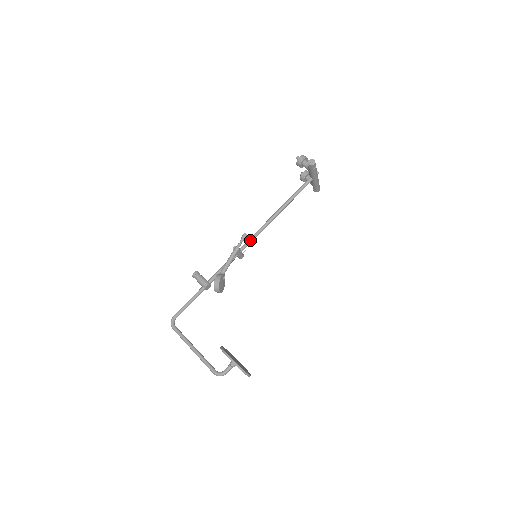
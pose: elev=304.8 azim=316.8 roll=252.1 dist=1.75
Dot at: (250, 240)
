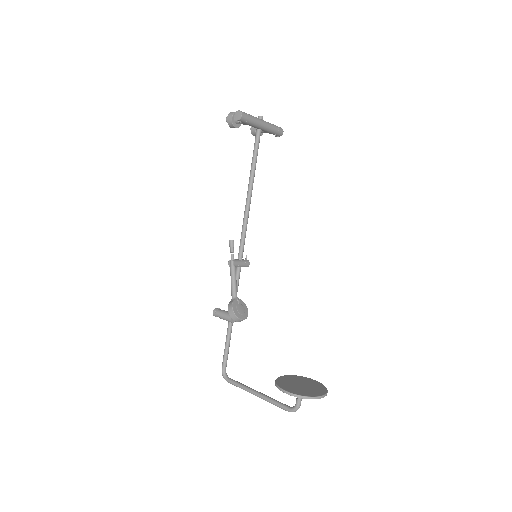
Dot at: (241, 243)
